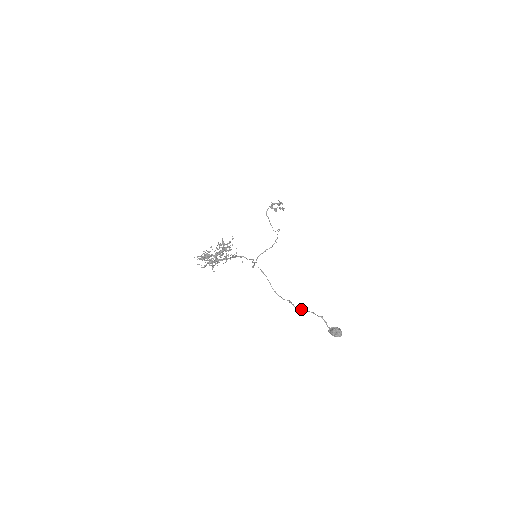
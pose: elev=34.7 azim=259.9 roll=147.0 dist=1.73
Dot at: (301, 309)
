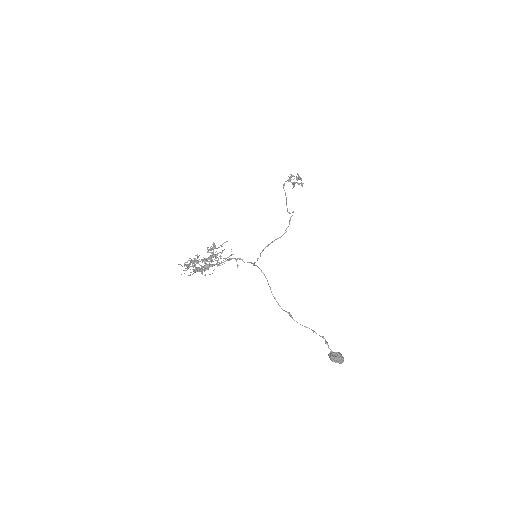
Dot at: occluded
